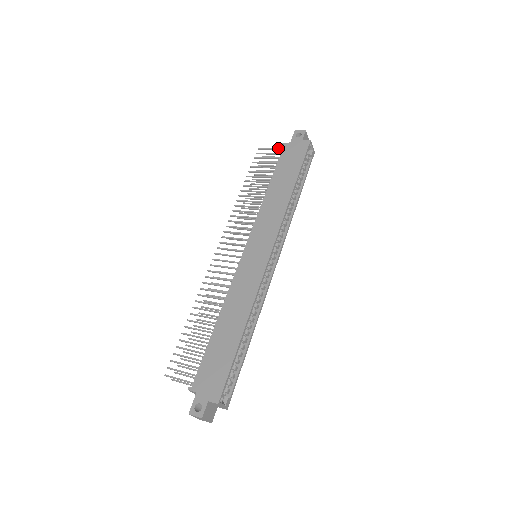
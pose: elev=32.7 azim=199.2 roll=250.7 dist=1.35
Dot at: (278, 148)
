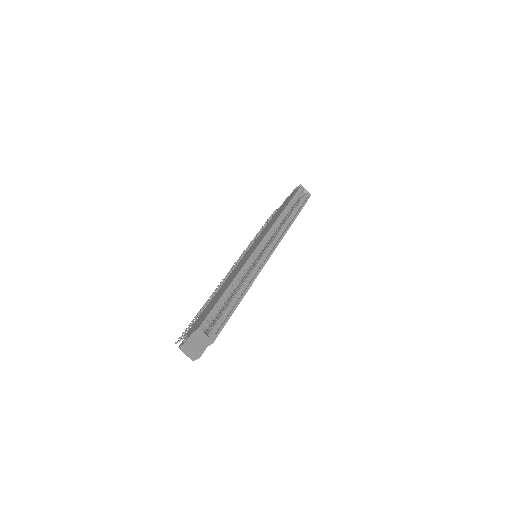
Dot at: occluded
